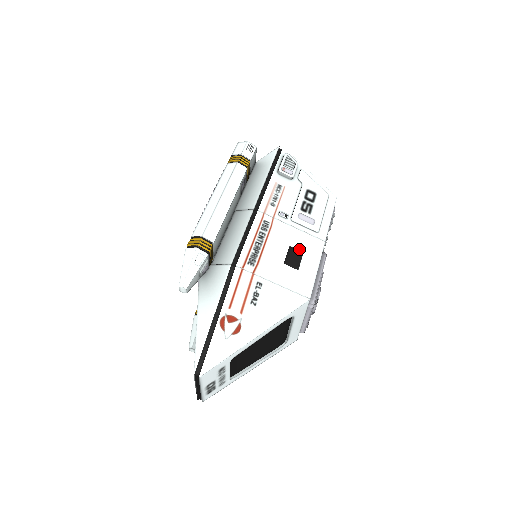
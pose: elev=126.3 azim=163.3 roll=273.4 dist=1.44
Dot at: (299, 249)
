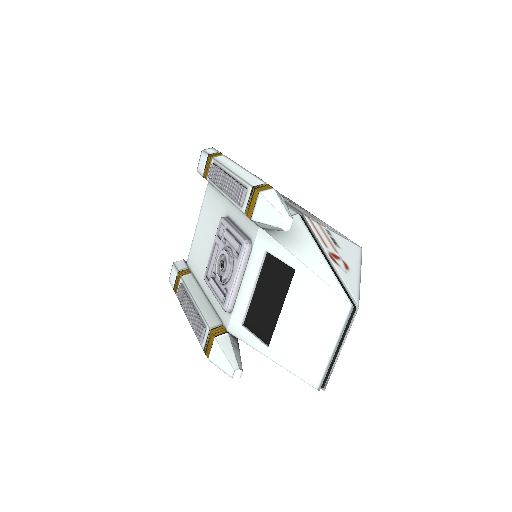
Dot at: occluded
